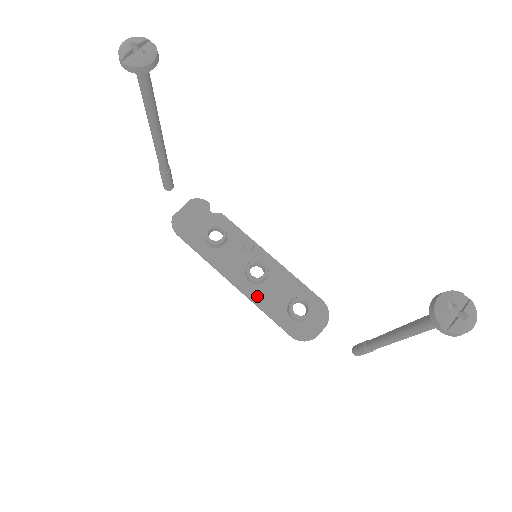
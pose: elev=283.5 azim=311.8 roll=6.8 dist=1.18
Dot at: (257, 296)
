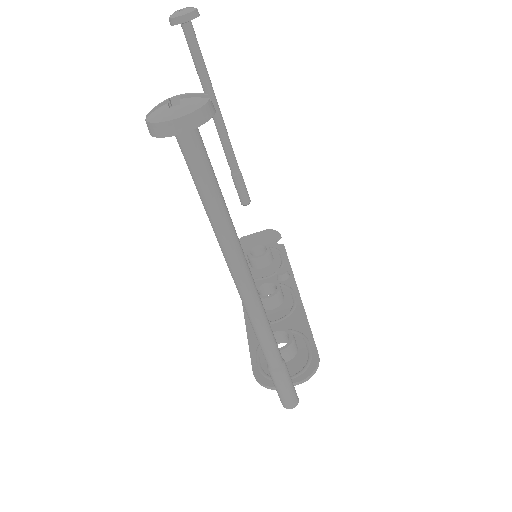
Dot at: occluded
